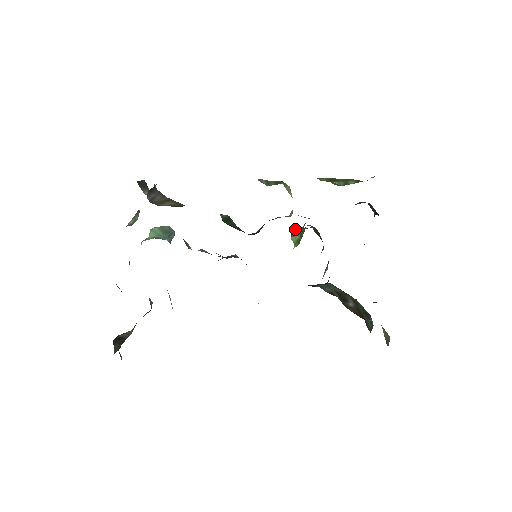
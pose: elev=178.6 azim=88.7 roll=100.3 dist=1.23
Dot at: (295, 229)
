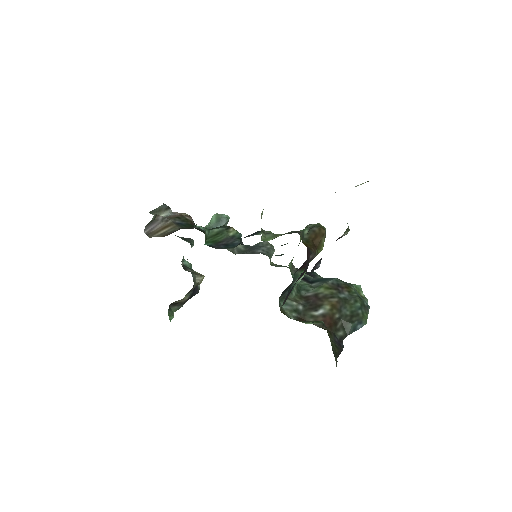
Dot at: occluded
